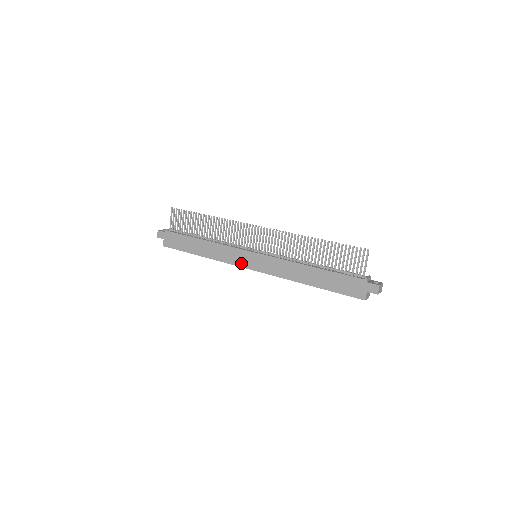
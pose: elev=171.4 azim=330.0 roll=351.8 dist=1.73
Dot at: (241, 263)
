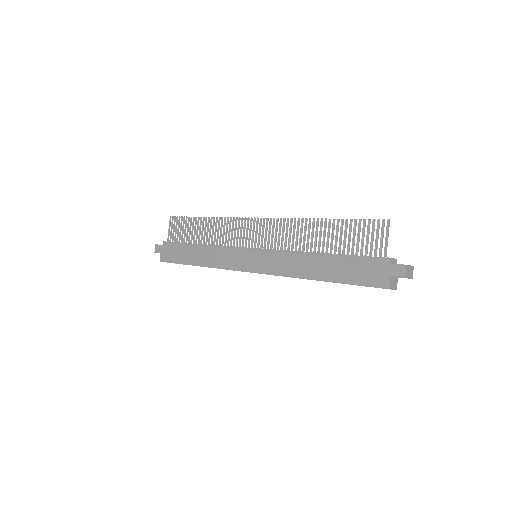
Dot at: (238, 266)
